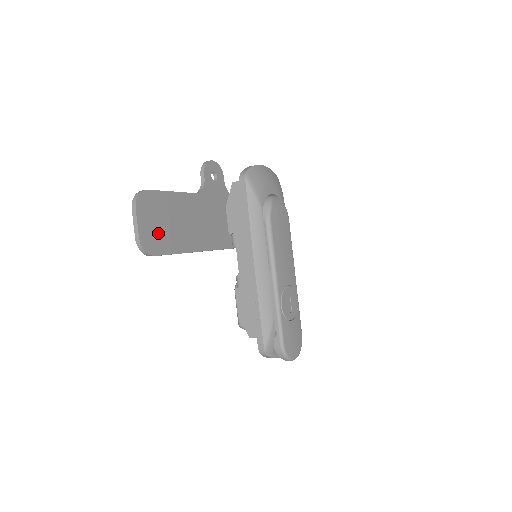
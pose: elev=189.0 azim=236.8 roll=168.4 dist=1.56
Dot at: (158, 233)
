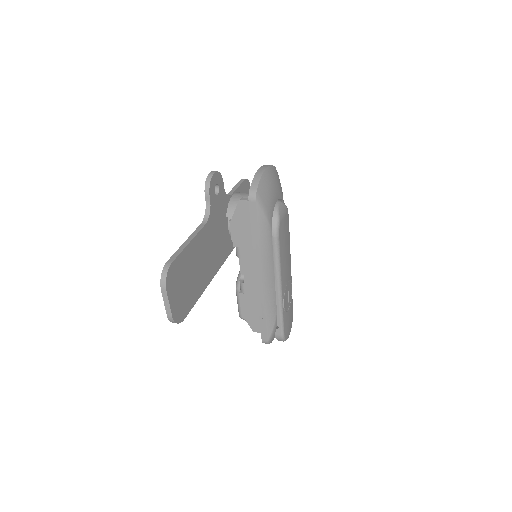
Dot at: (184, 296)
